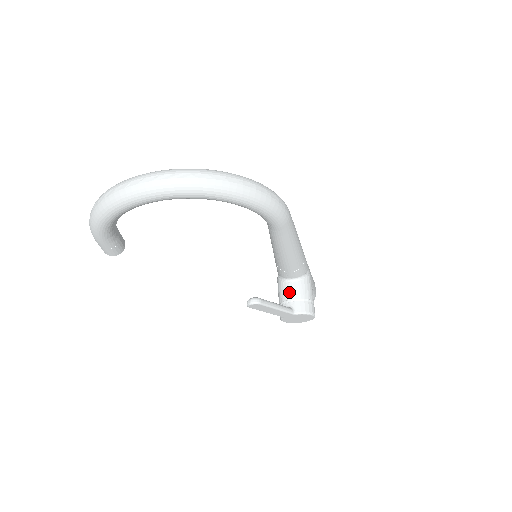
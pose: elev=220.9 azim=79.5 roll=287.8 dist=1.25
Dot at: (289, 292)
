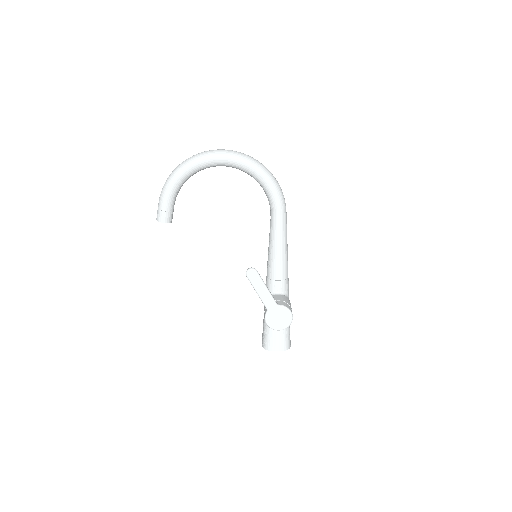
Dot at: (274, 298)
